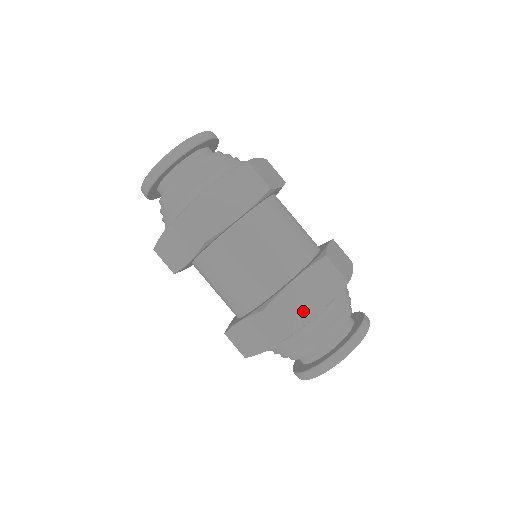
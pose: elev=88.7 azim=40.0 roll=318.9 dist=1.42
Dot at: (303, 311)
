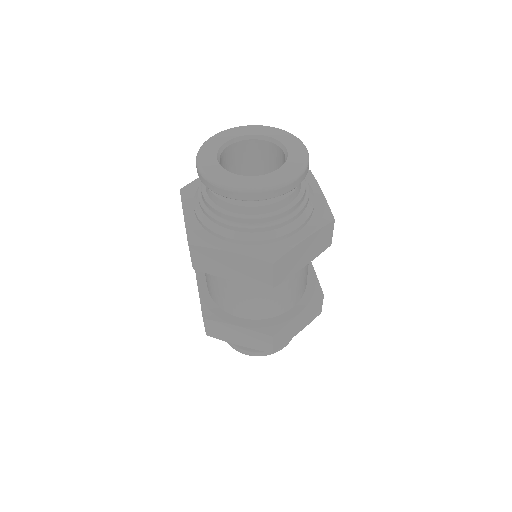
Dot at: (291, 334)
